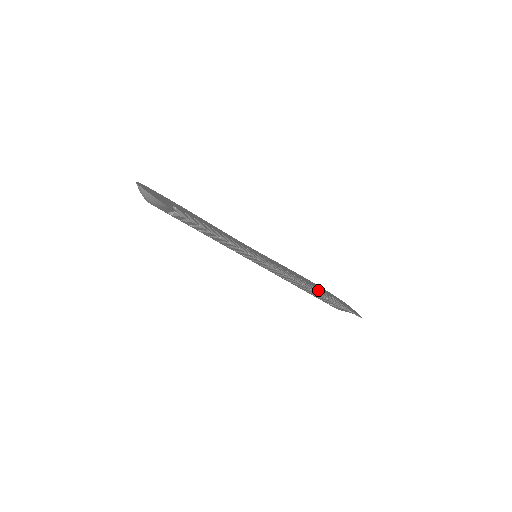
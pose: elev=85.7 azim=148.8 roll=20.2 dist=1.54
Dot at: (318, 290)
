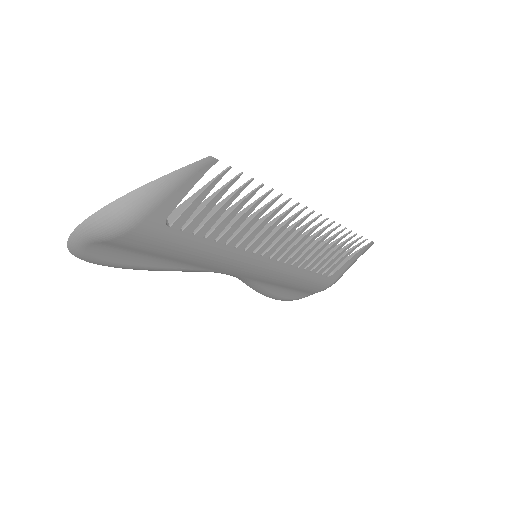
Dot at: occluded
